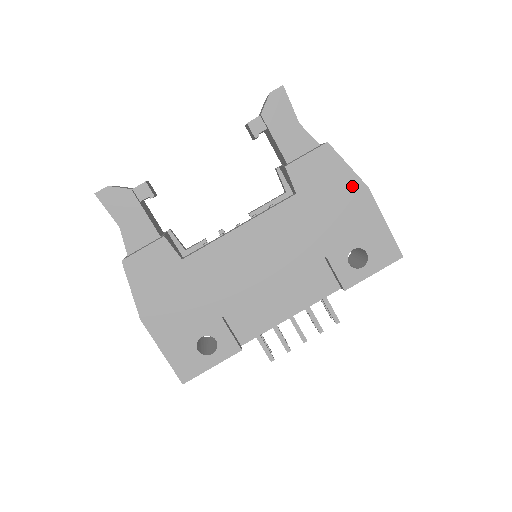
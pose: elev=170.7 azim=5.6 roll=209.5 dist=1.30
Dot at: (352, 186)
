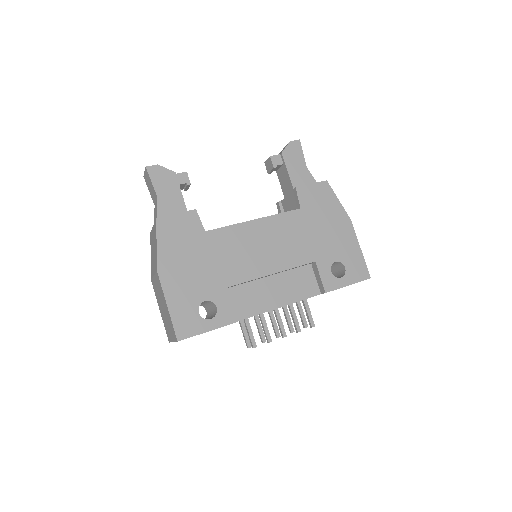
Dot at: (340, 215)
